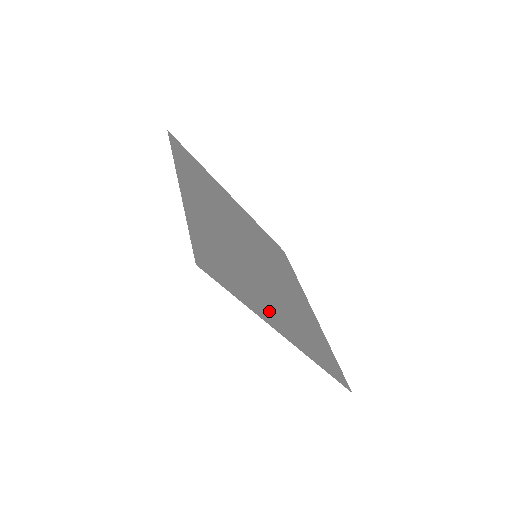
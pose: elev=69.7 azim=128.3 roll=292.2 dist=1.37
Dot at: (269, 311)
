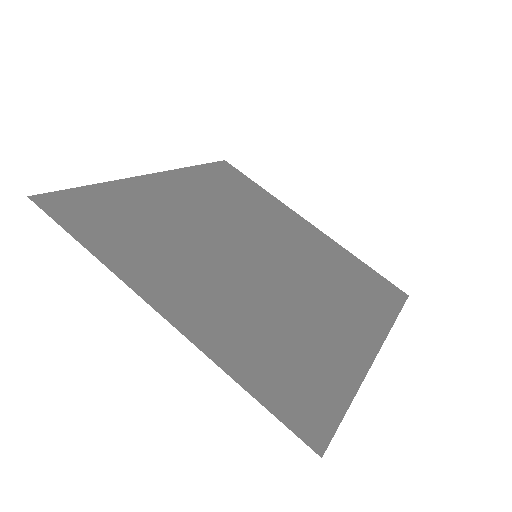
Dot at: (345, 344)
